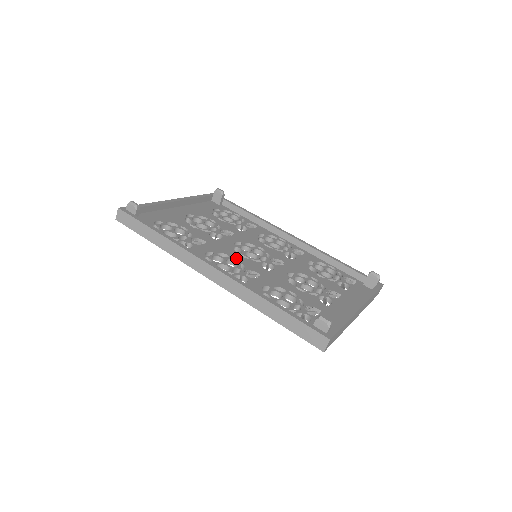
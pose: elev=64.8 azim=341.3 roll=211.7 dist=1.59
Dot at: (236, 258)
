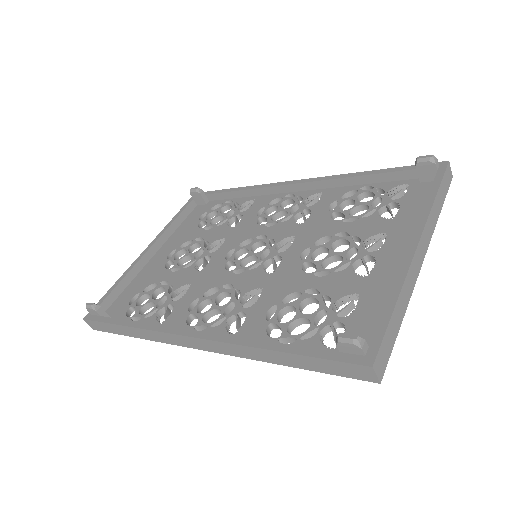
Dot at: (228, 284)
